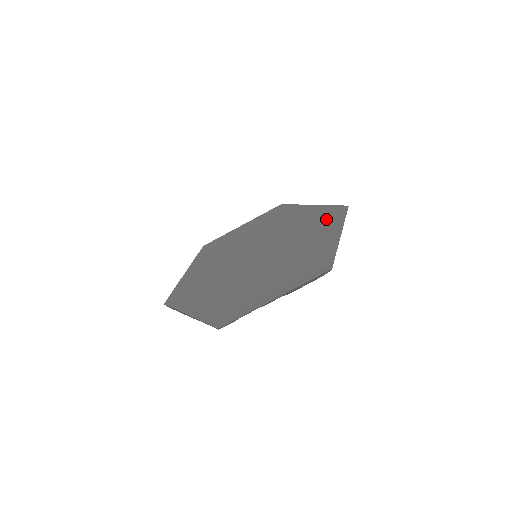
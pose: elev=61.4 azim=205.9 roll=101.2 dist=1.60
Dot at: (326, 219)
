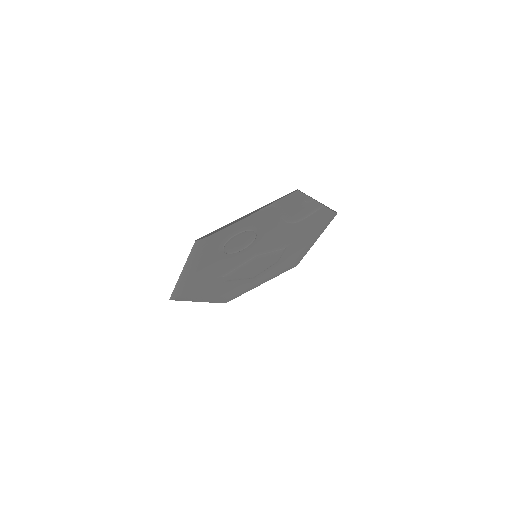
Dot at: (290, 261)
